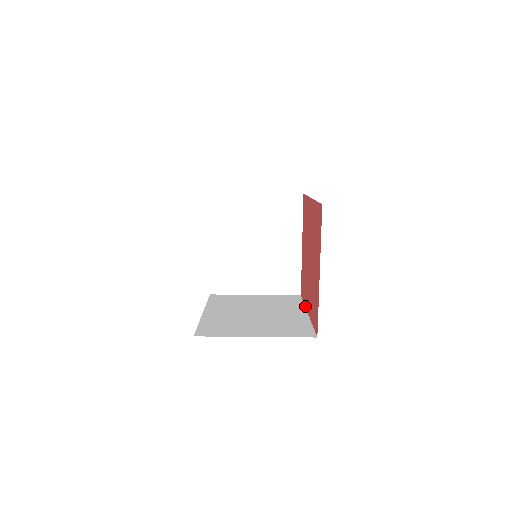
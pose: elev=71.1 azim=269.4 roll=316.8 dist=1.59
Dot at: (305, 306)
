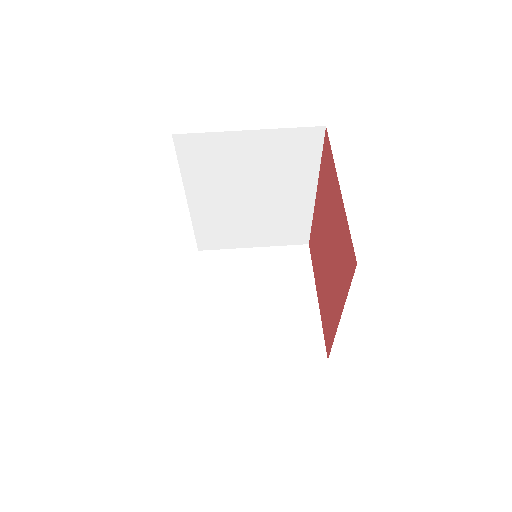
Dot at: (335, 333)
